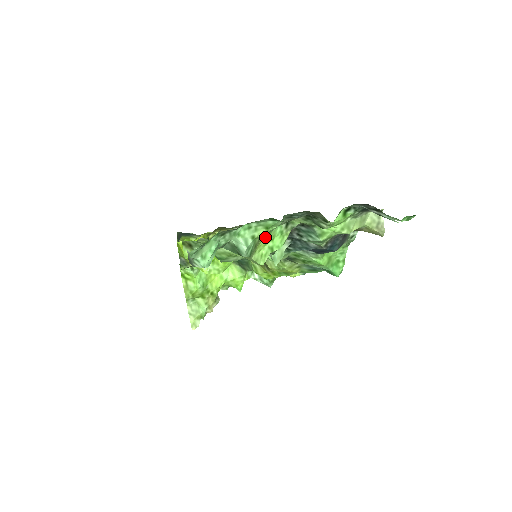
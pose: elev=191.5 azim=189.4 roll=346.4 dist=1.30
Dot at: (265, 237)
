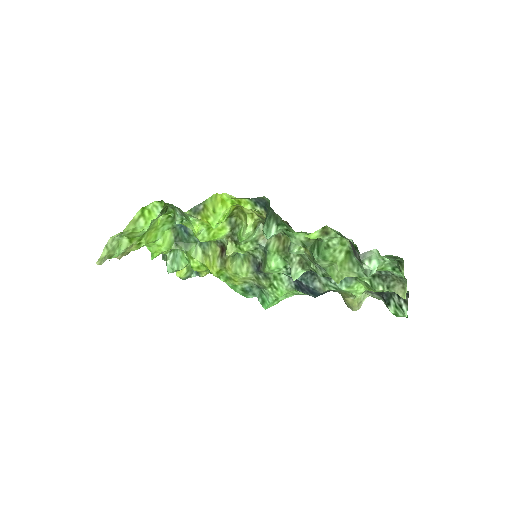
Dot at: occluded
